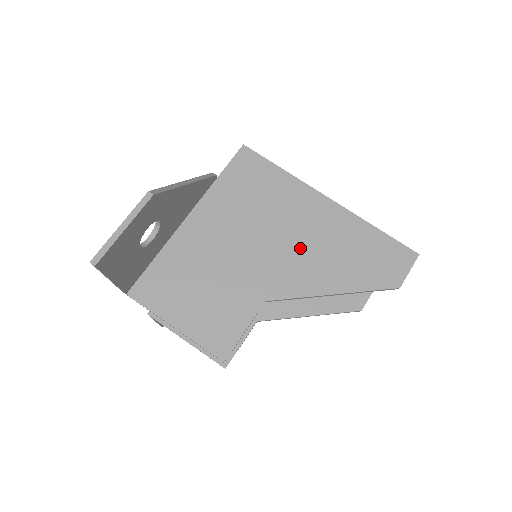
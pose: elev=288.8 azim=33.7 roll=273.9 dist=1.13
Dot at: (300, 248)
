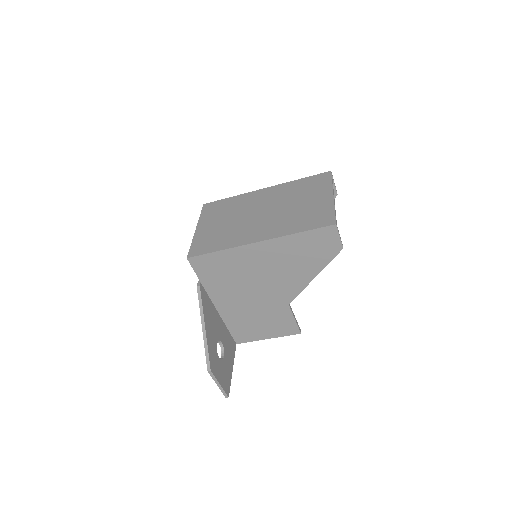
Dot at: (275, 275)
